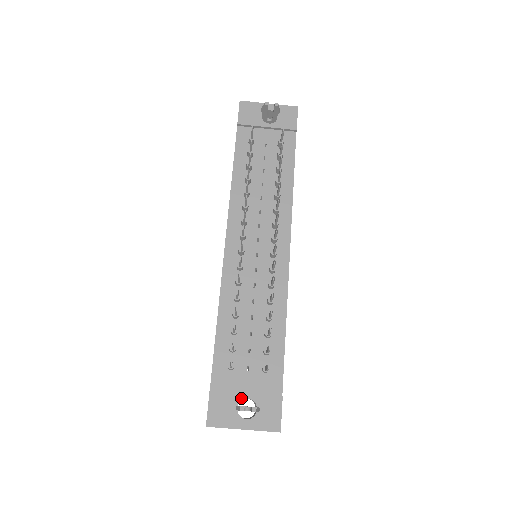
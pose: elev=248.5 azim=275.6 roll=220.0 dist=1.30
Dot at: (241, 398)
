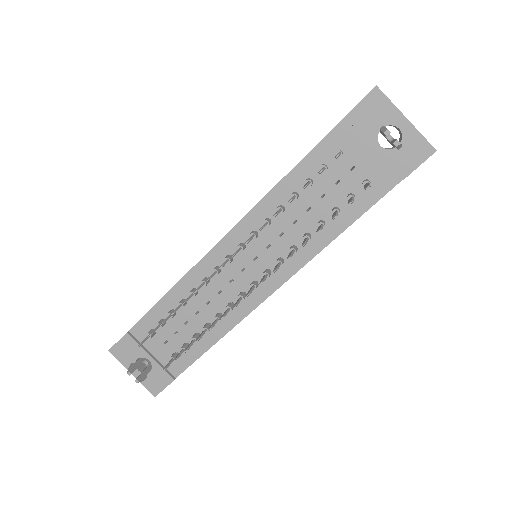
Dot at: (144, 356)
